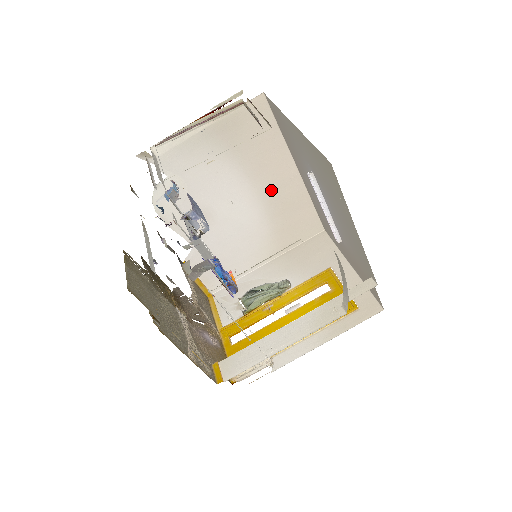
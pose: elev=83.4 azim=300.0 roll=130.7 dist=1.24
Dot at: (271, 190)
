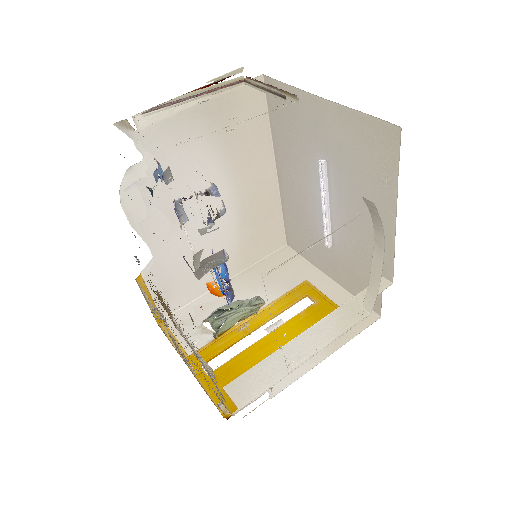
Dot at: (247, 192)
